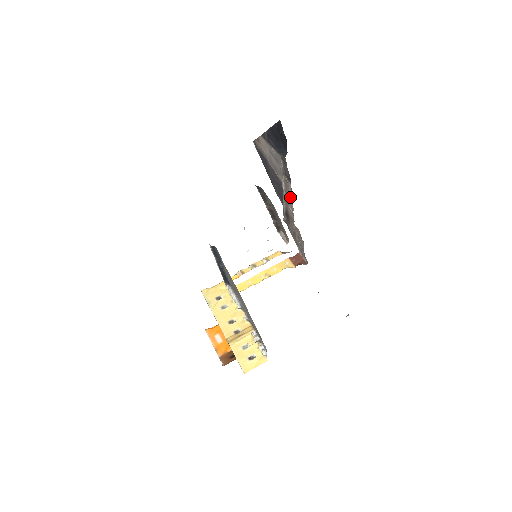
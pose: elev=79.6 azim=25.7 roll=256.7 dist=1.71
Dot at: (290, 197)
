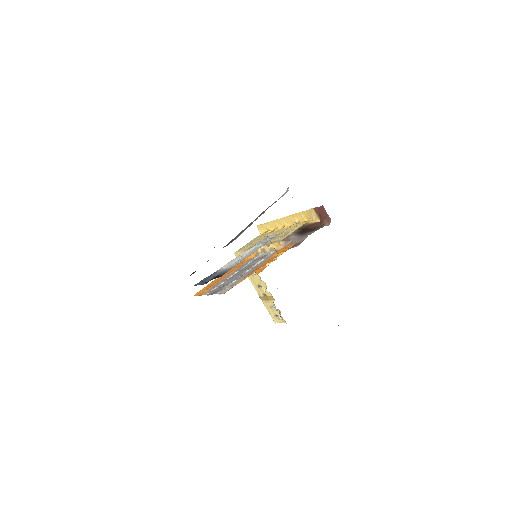
Dot at: occluded
